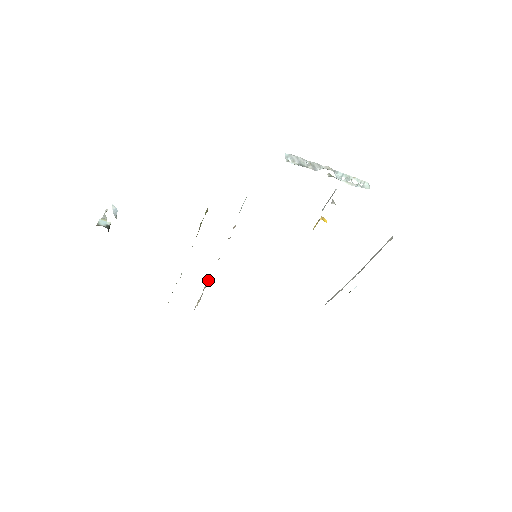
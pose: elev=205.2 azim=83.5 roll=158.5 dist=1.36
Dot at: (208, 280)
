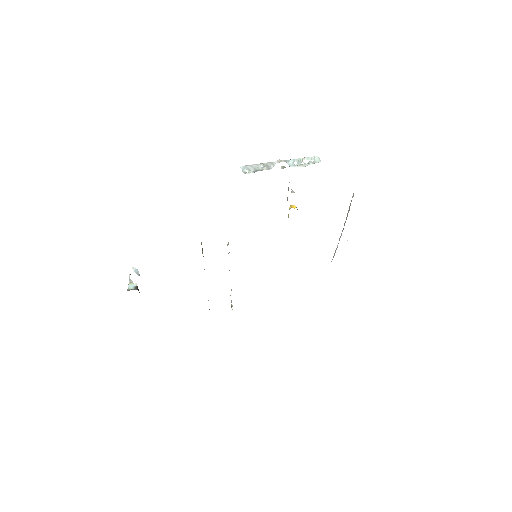
Dot at: occluded
